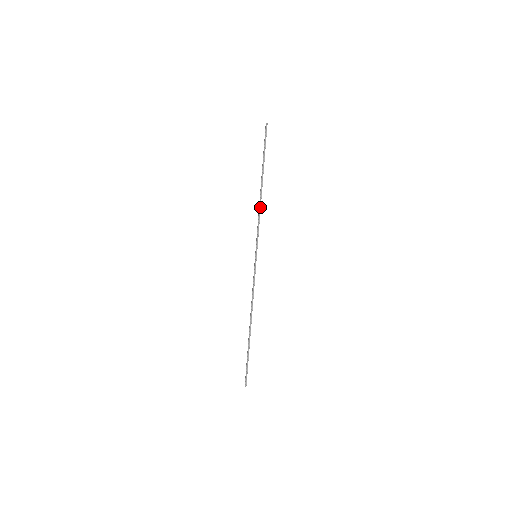
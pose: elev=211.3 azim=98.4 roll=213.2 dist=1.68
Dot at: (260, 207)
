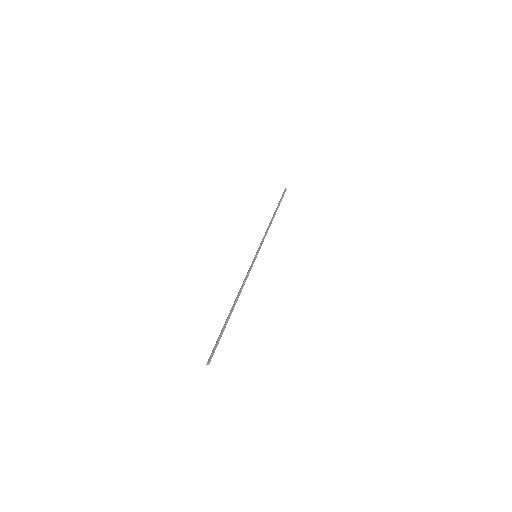
Dot at: (269, 227)
